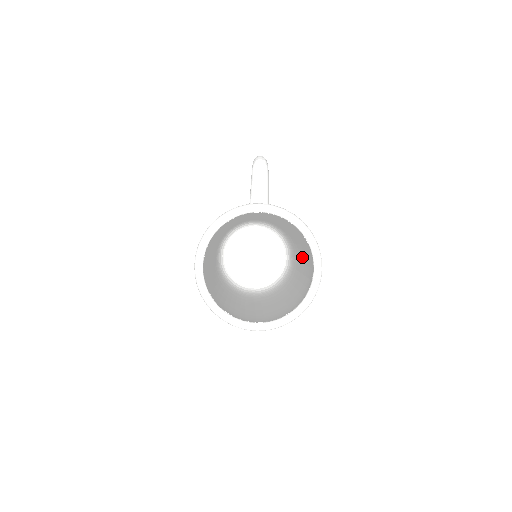
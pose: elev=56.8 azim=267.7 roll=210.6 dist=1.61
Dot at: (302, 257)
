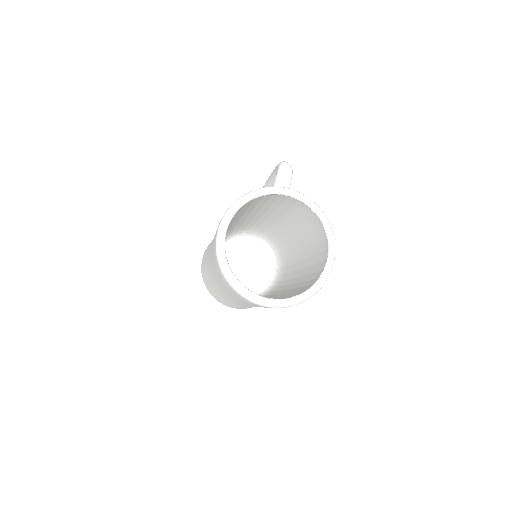
Dot at: (304, 261)
